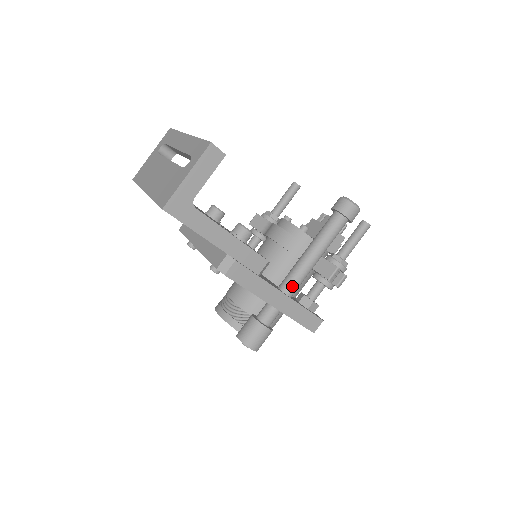
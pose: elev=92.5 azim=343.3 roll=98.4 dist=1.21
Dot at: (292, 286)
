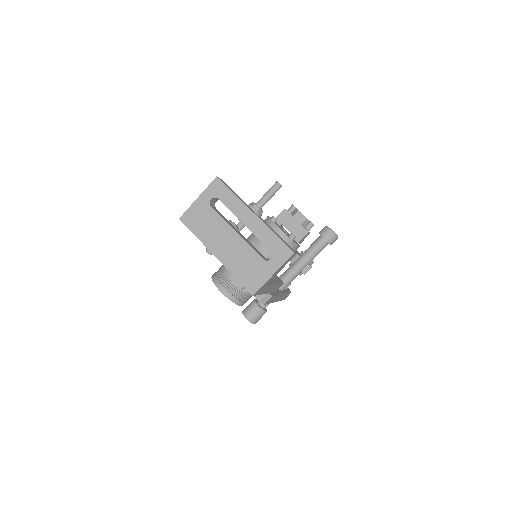
Dot at: (286, 286)
